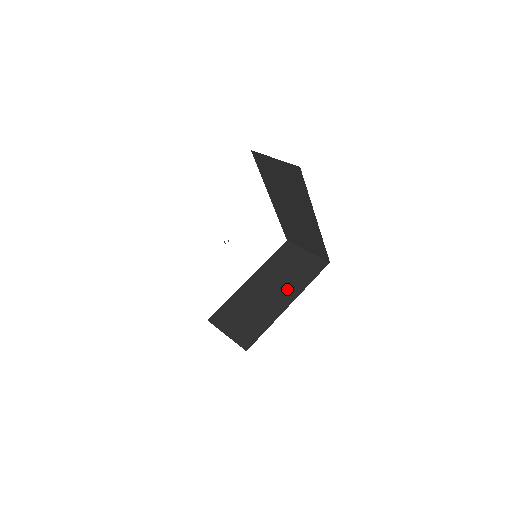
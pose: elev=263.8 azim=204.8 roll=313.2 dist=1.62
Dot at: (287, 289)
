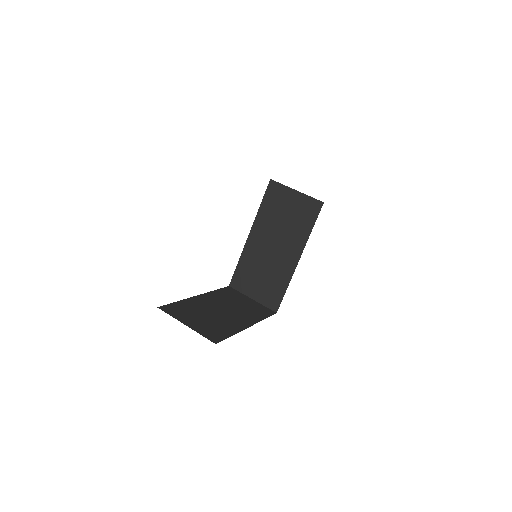
Dot at: (243, 315)
